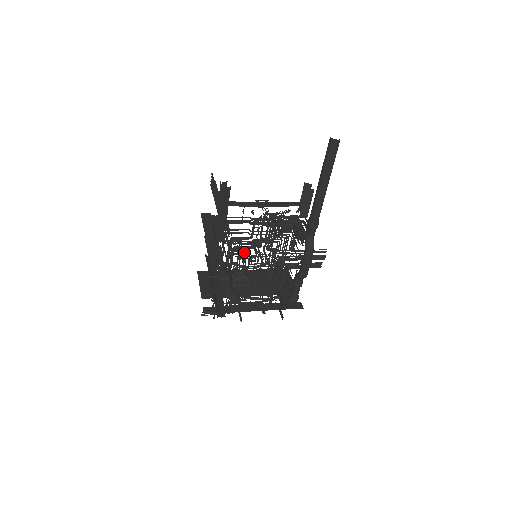
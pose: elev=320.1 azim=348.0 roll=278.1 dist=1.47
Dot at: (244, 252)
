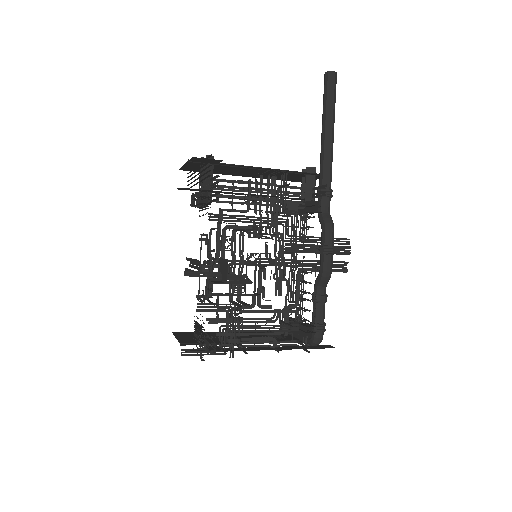
Dot at: (240, 237)
